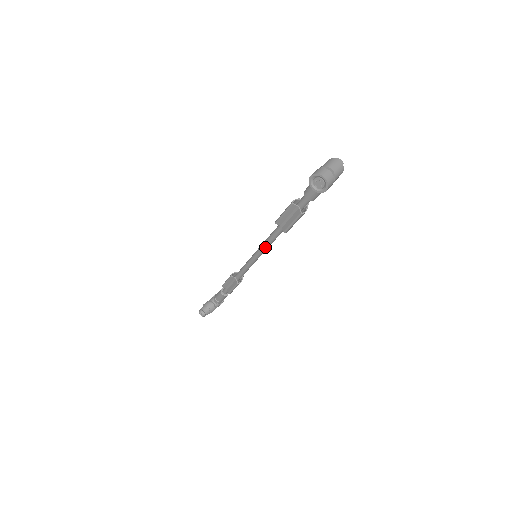
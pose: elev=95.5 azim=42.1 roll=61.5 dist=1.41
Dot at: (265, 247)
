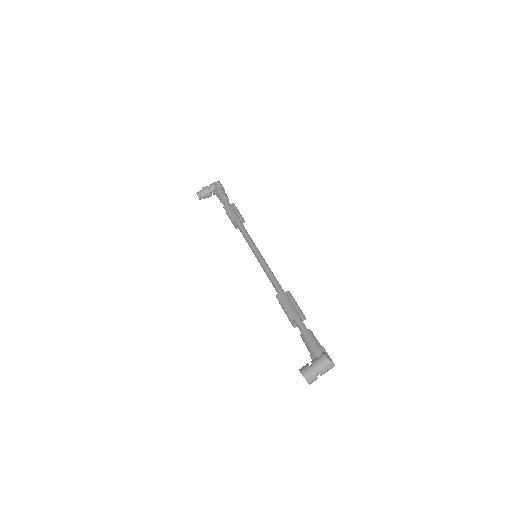
Dot at: (264, 270)
